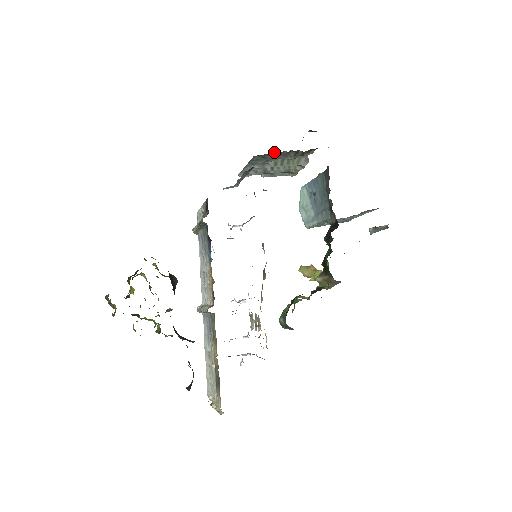
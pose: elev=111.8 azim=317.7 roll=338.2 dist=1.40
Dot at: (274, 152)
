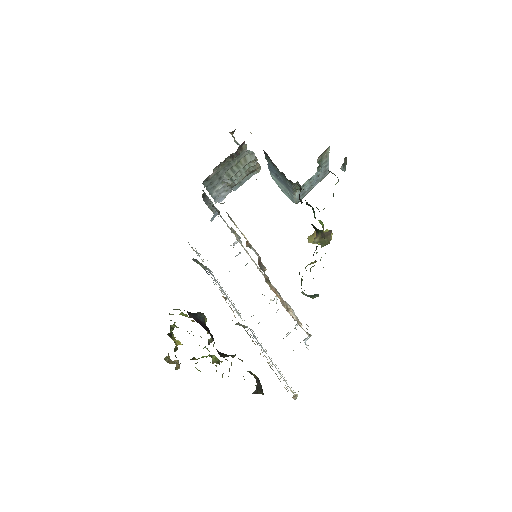
Dot at: (214, 170)
